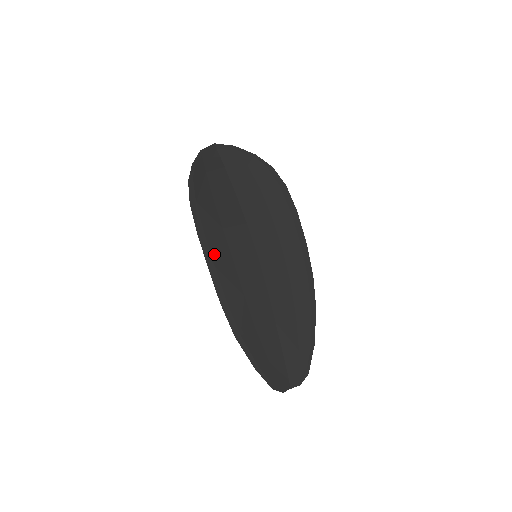
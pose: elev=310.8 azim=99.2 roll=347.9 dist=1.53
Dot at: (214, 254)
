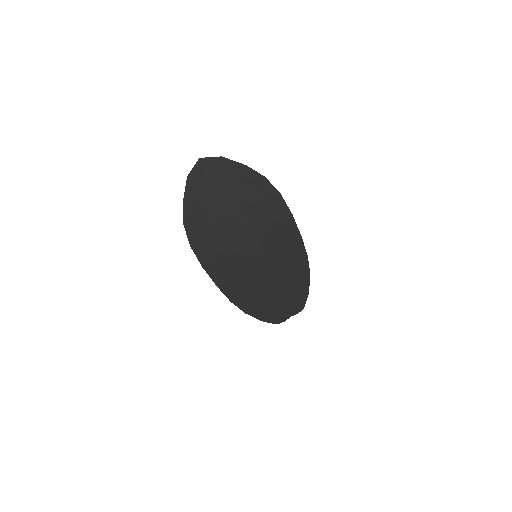
Dot at: (219, 274)
